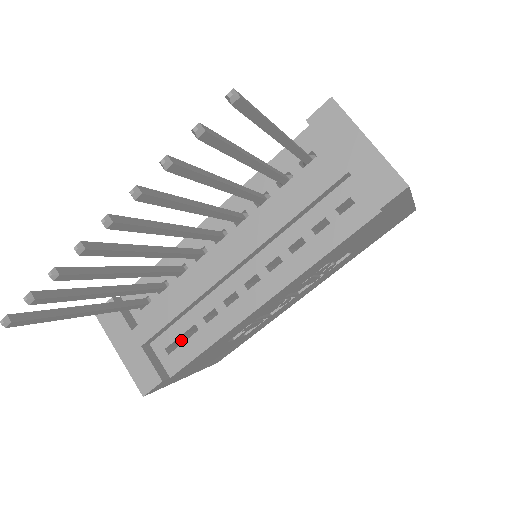
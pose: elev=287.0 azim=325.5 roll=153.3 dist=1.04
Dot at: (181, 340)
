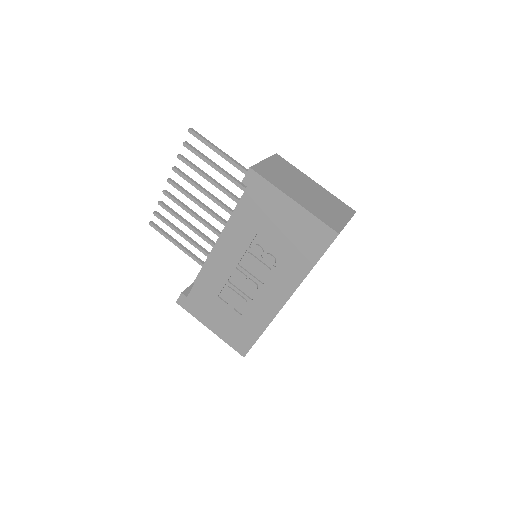
Dot at: occluded
